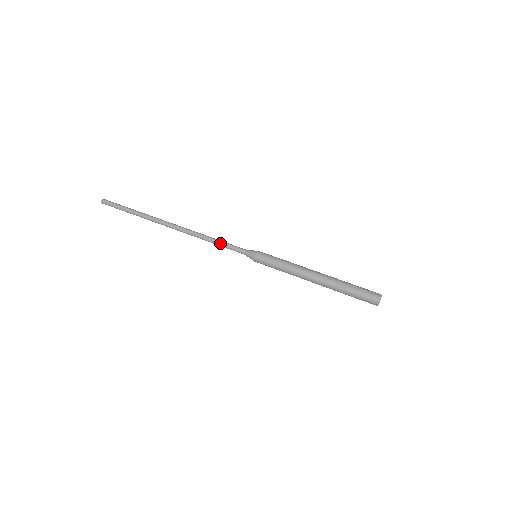
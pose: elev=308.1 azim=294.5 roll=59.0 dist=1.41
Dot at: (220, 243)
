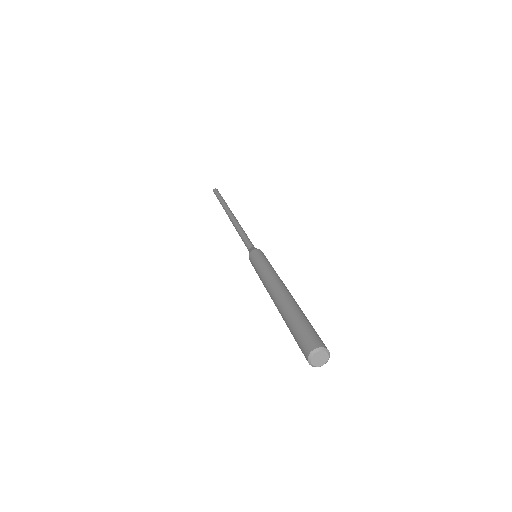
Dot at: (241, 237)
